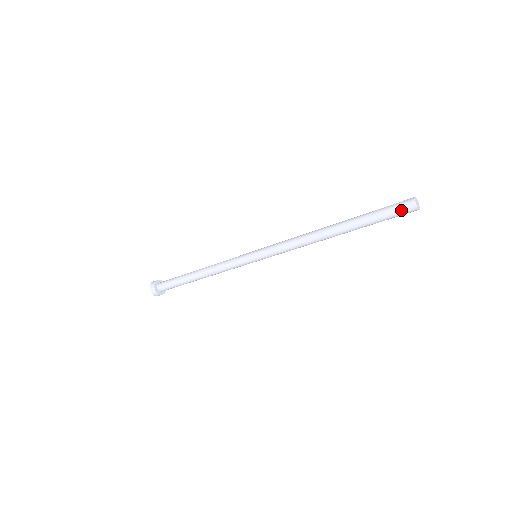
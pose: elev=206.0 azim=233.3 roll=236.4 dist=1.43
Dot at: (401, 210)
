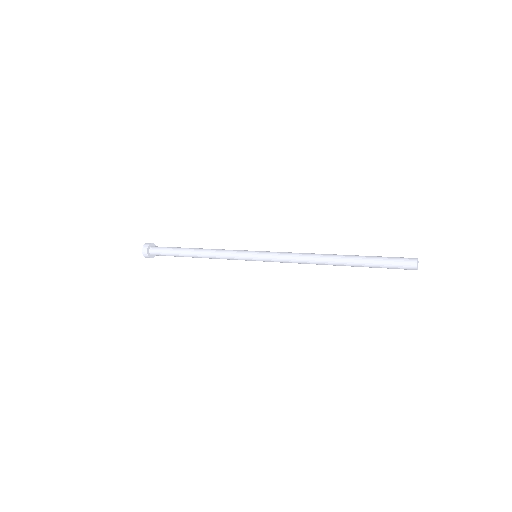
Dot at: occluded
